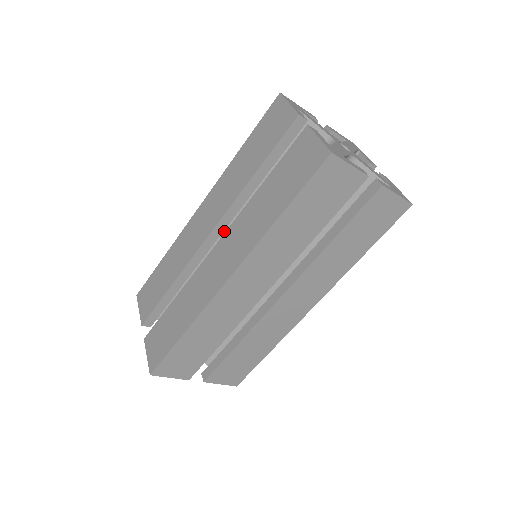
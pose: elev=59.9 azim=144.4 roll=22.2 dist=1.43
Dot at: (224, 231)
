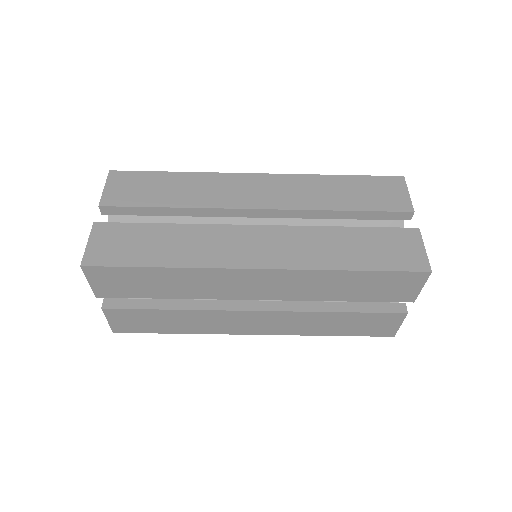
Dot at: occluded
